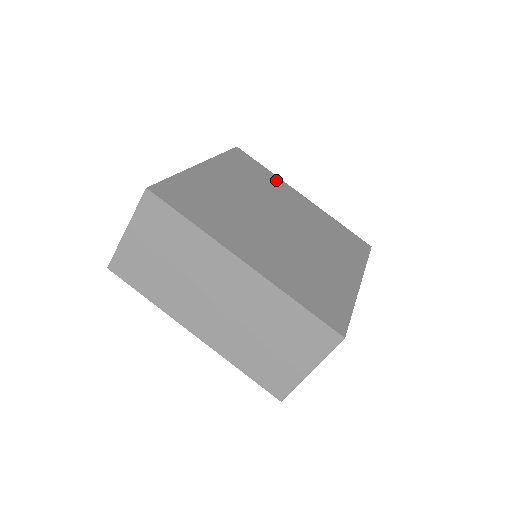
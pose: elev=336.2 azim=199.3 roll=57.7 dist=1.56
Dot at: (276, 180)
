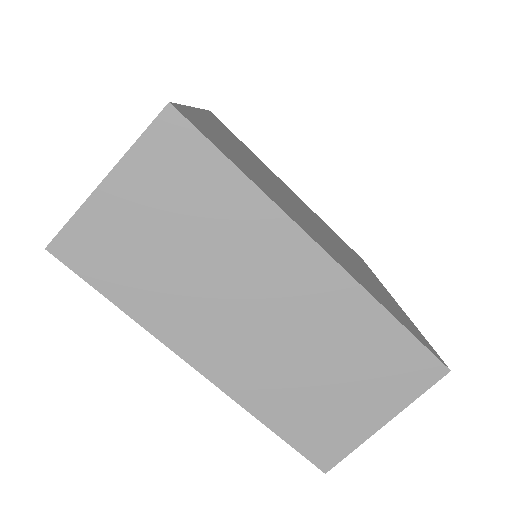
Dot at: (262, 162)
